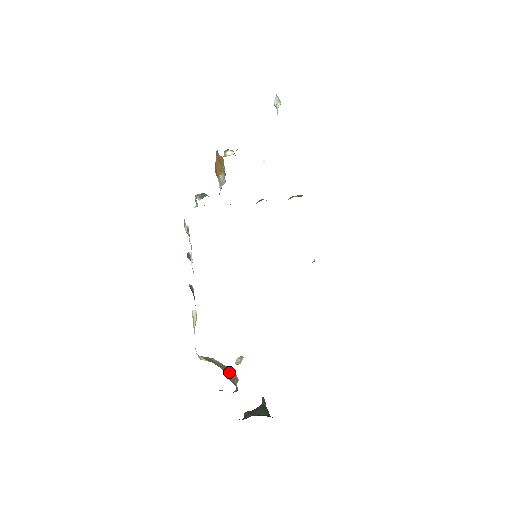
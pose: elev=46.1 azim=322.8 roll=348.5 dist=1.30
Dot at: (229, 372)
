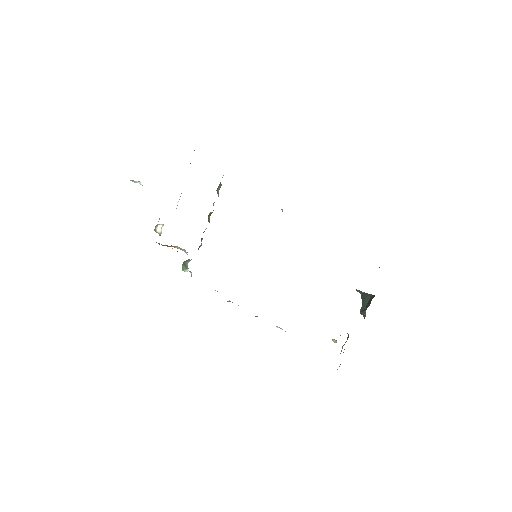
Dot at: occluded
